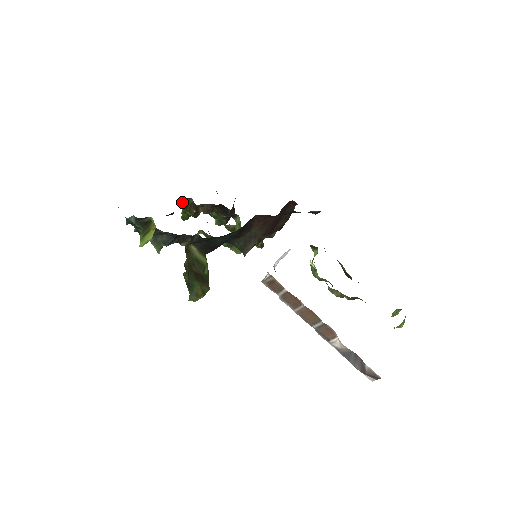
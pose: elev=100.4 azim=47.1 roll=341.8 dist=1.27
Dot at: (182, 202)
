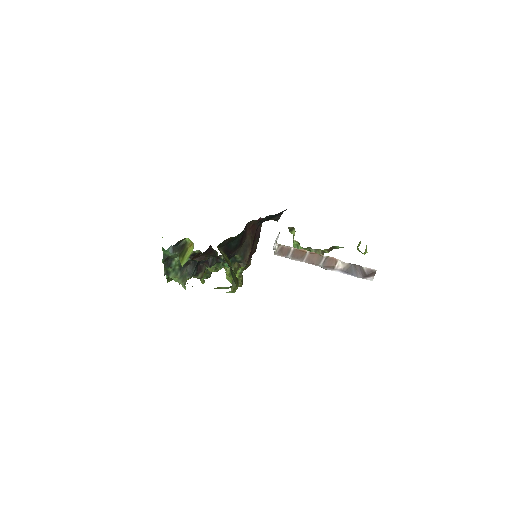
Dot at: occluded
